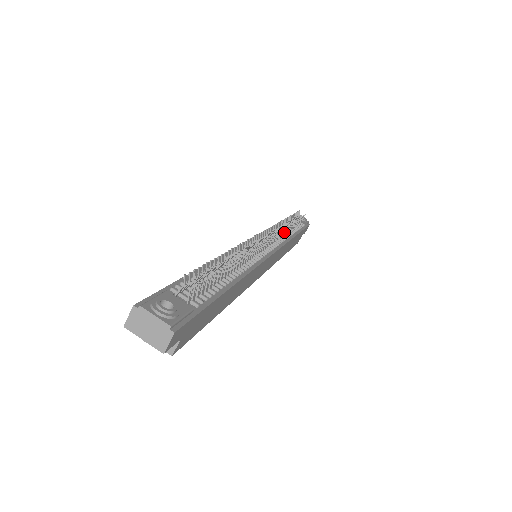
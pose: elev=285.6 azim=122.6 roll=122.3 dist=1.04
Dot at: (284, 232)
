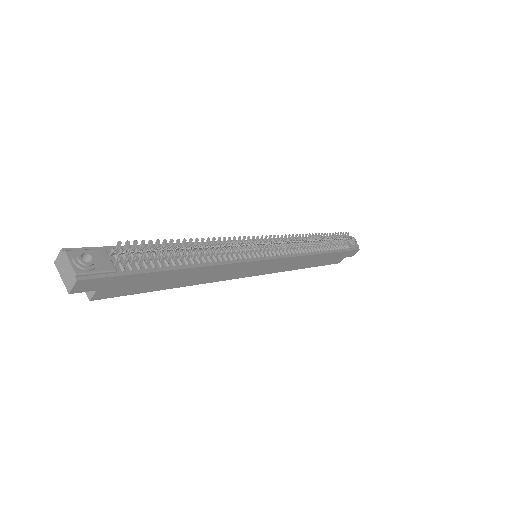
Dot at: (307, 245)
